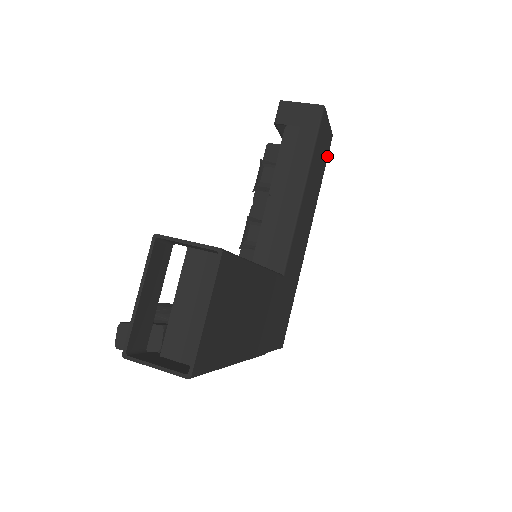
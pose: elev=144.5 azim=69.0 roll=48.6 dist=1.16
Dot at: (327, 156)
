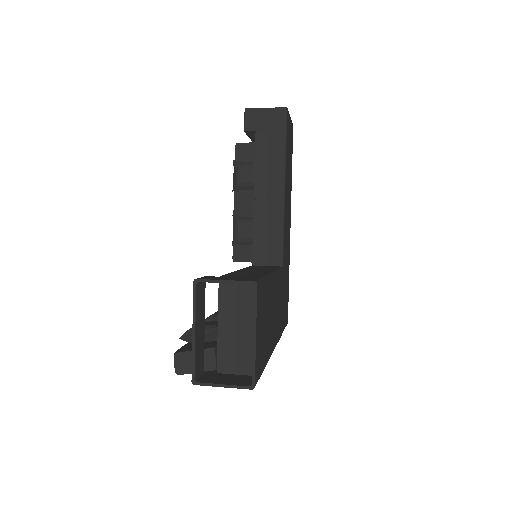
Dot at: (292, 146)
